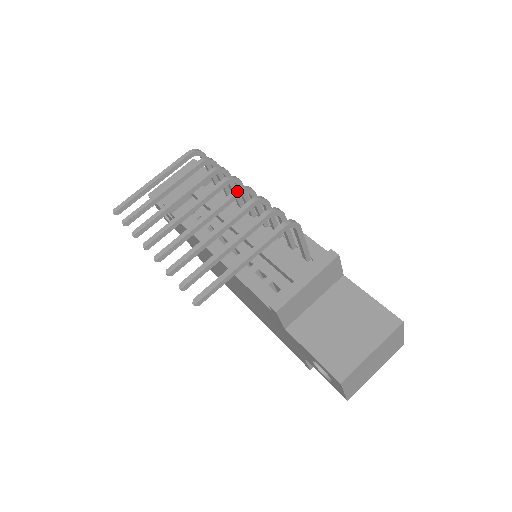
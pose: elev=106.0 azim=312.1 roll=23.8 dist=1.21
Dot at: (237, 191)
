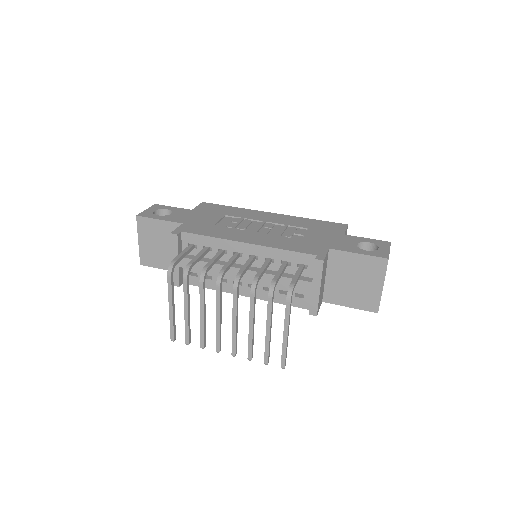
Dot at: (235, 291)
